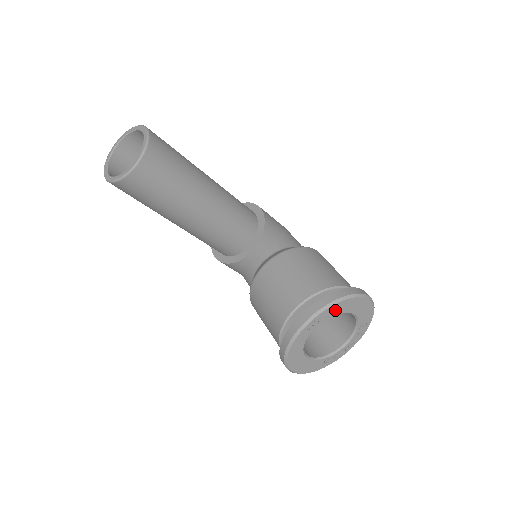
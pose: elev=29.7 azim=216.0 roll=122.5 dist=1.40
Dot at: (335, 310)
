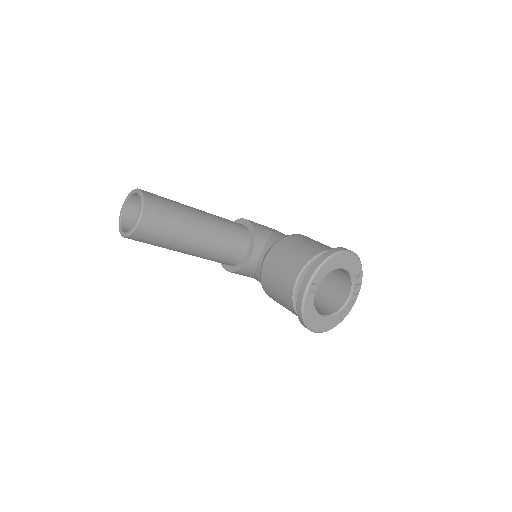
Dot at: (326, 269)
